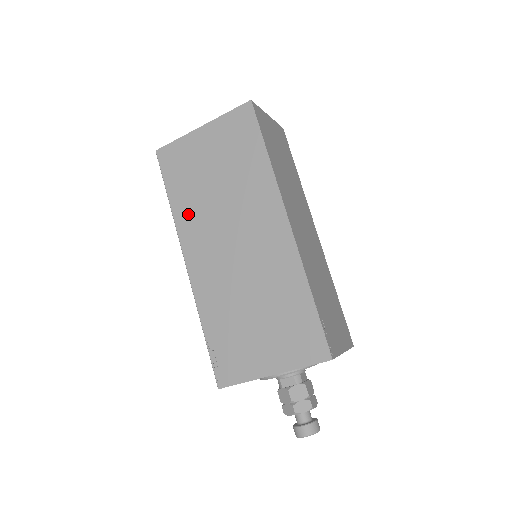
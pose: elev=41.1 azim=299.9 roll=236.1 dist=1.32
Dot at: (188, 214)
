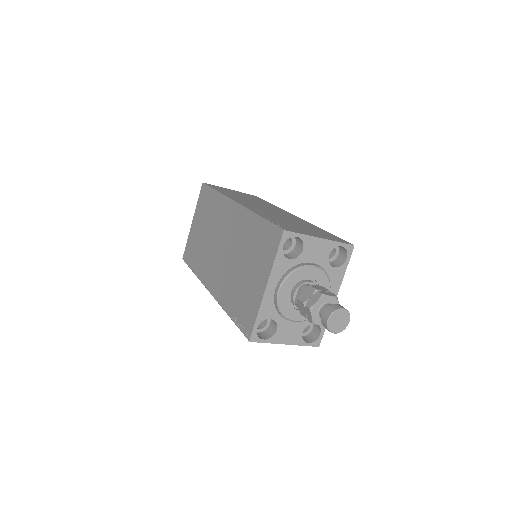
Dot at: (201, 266)
